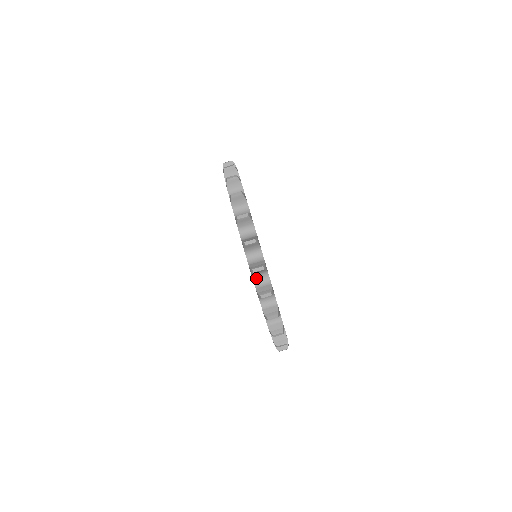
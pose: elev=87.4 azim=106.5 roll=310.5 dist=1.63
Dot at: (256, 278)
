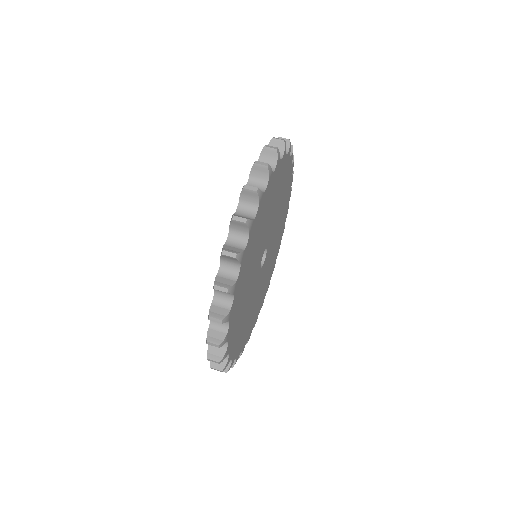
Dot at: (218, 293)
